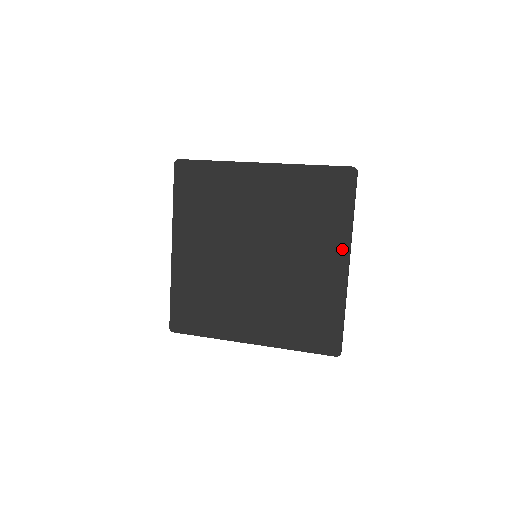
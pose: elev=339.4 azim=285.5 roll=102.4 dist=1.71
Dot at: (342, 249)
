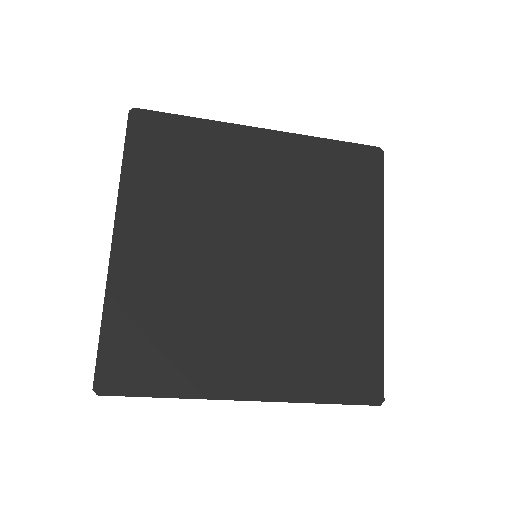
Dot at: (374, 247)
